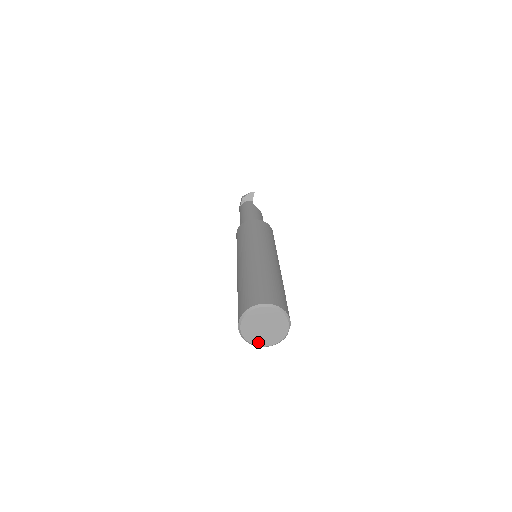
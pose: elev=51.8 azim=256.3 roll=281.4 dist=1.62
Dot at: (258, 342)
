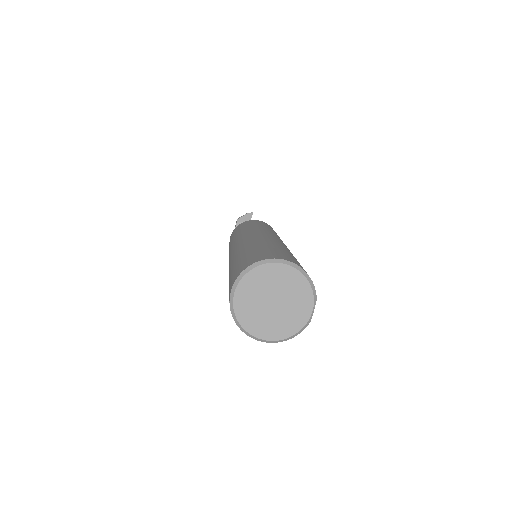
Dot at: (262, 332)
